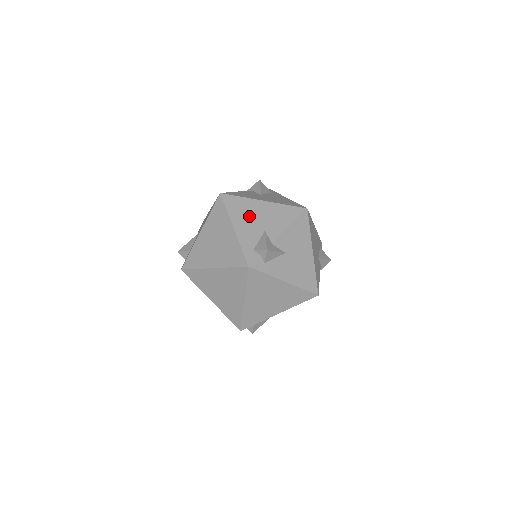
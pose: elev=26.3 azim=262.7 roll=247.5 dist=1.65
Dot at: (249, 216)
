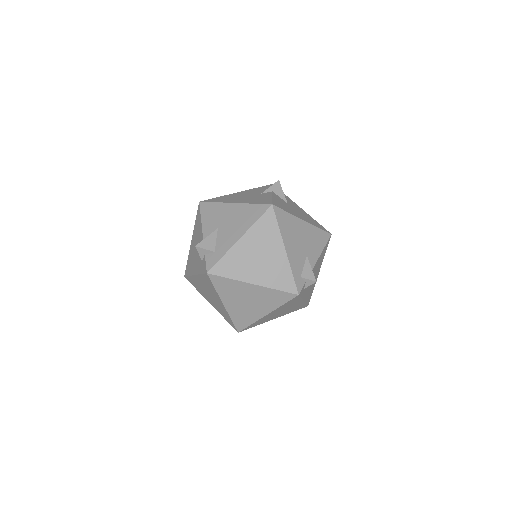
Dot at: (295, 237)
